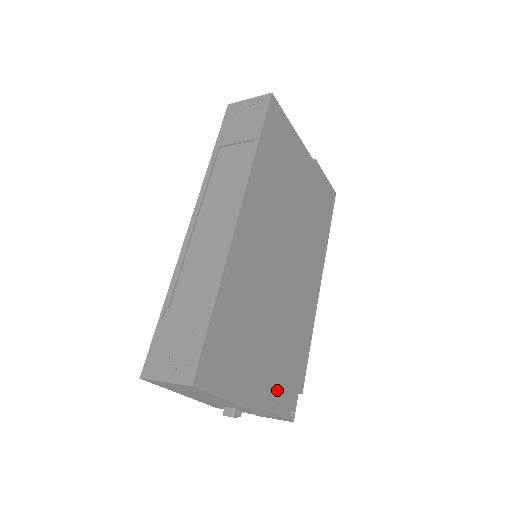
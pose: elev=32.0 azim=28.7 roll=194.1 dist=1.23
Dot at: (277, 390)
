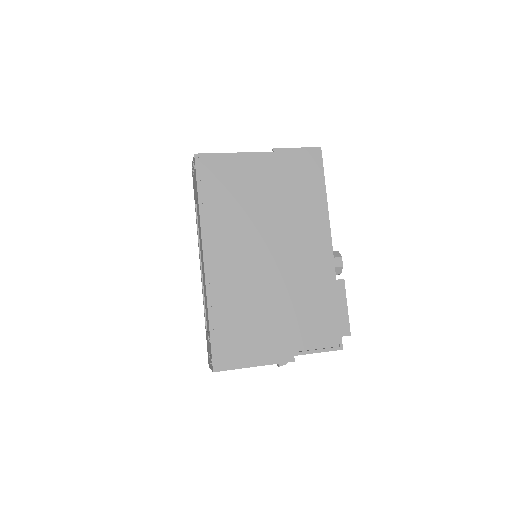
Dot at: (304, 340)
